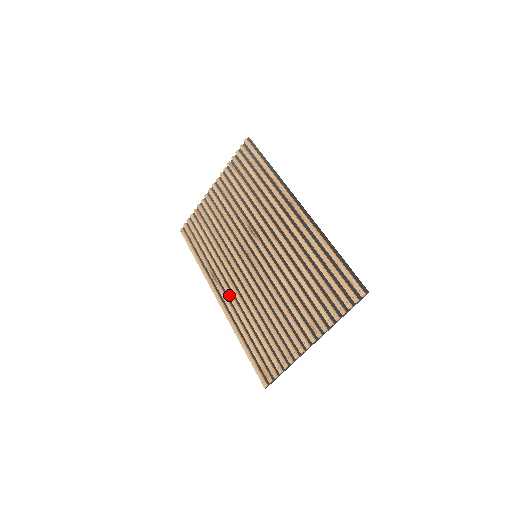
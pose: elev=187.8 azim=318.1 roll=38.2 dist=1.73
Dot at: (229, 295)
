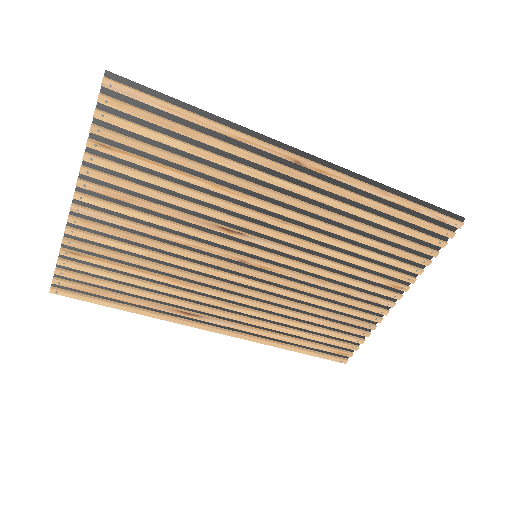
Dot at: (235, 319)
